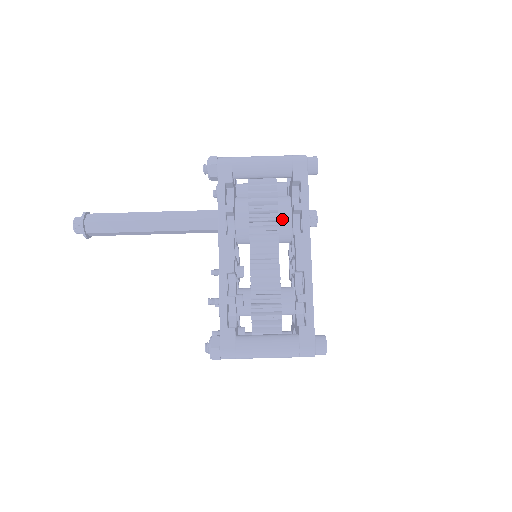
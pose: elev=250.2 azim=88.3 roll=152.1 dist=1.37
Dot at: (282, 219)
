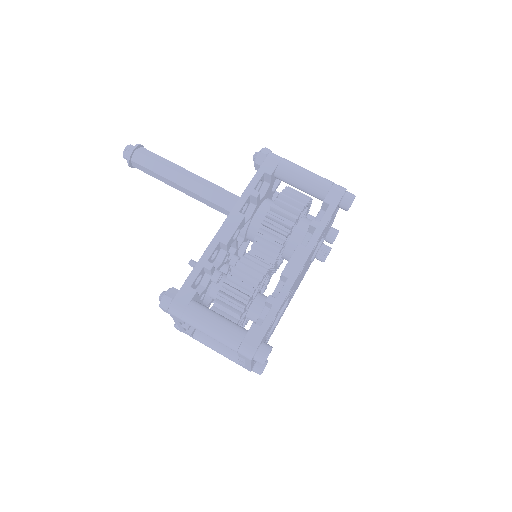
Dot at: (296, 233)
